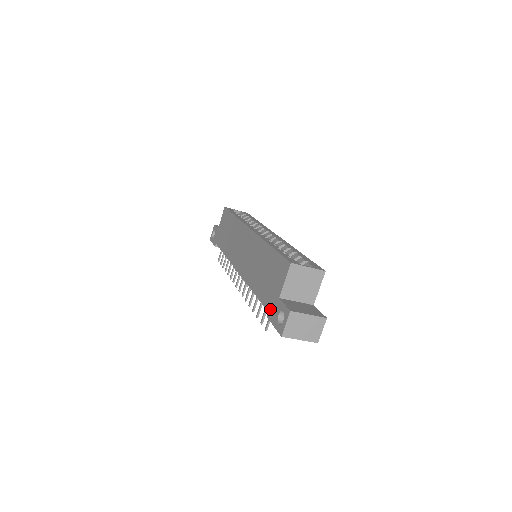
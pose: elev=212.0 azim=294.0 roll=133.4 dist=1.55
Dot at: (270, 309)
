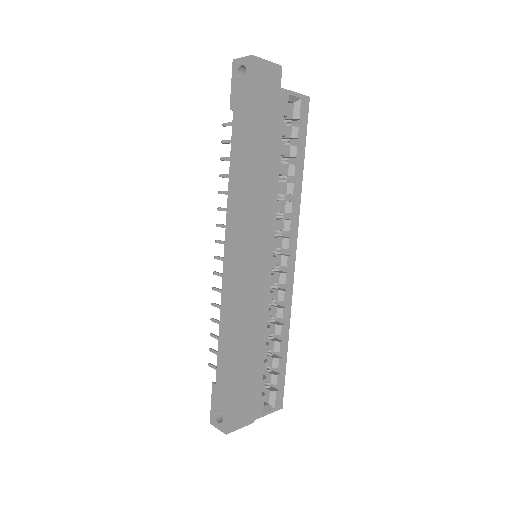
Dot at: (218, 389)
